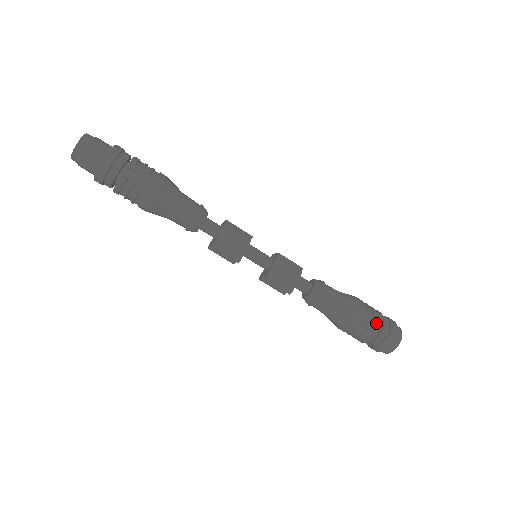
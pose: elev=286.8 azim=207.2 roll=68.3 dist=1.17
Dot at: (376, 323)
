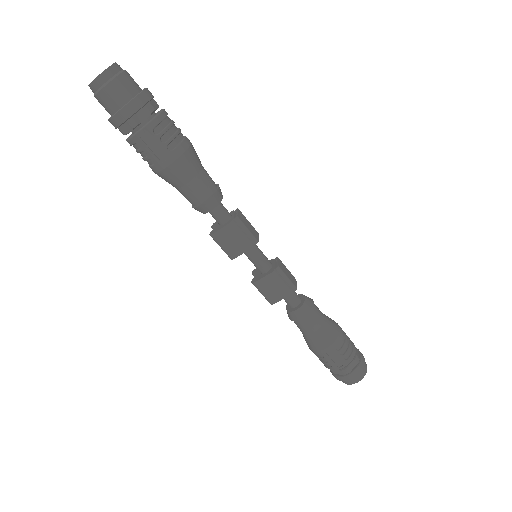
Dot at: (340, 362)
